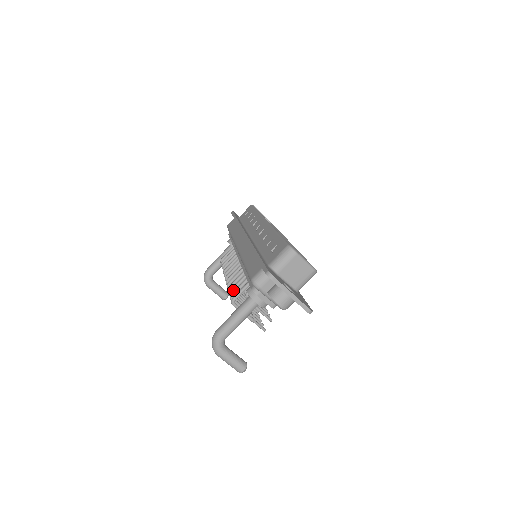
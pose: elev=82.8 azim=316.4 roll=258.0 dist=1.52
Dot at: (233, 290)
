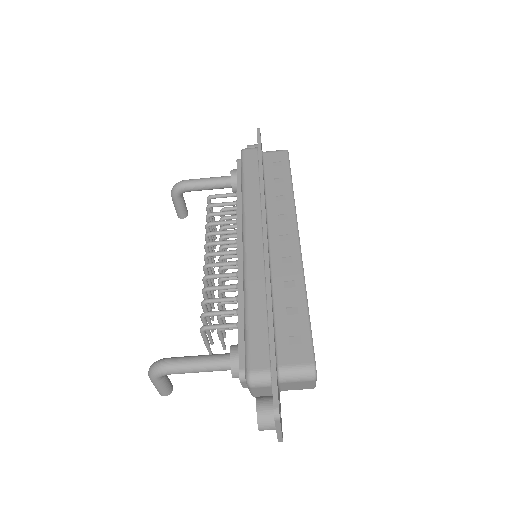
Dot at: occluded
